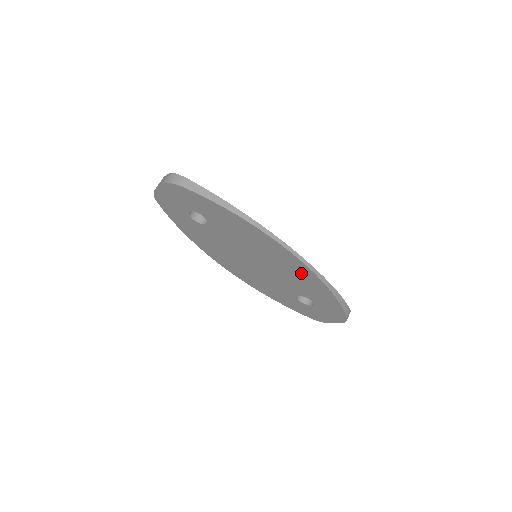
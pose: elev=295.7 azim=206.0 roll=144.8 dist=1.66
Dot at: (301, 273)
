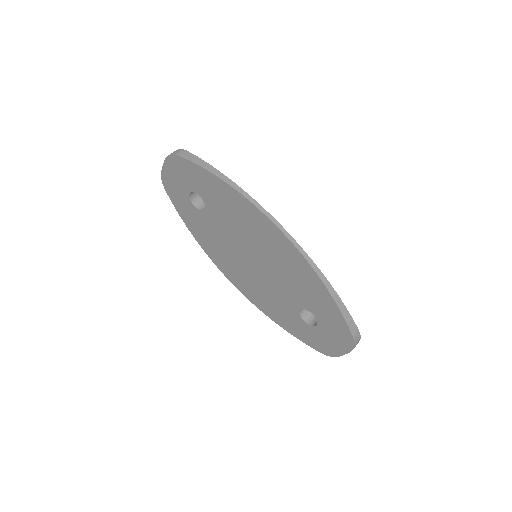
Dot at: (294, 263)
